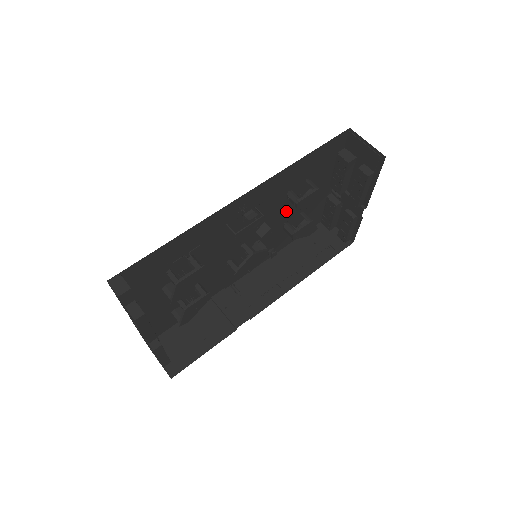
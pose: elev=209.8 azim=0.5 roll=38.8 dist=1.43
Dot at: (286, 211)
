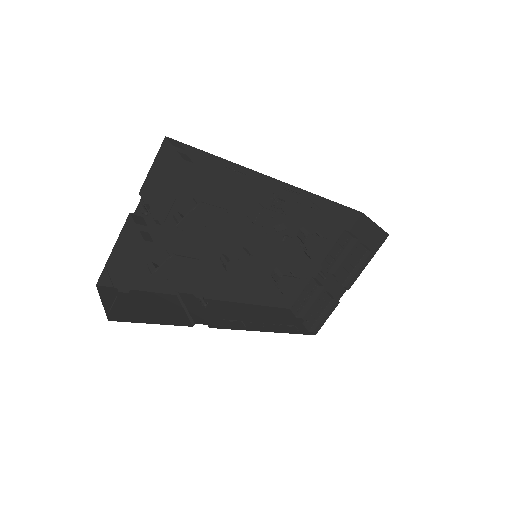
Dot at: (286, 252)
